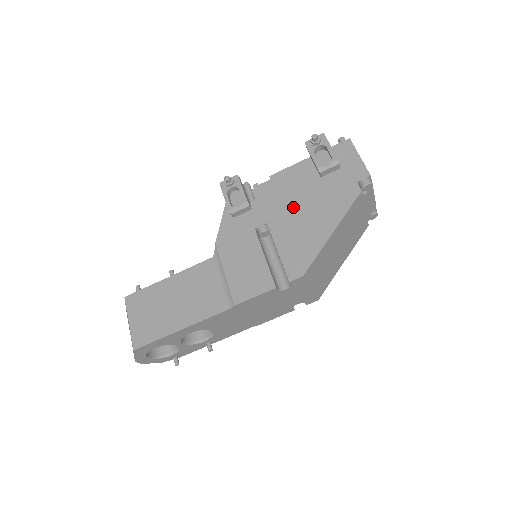
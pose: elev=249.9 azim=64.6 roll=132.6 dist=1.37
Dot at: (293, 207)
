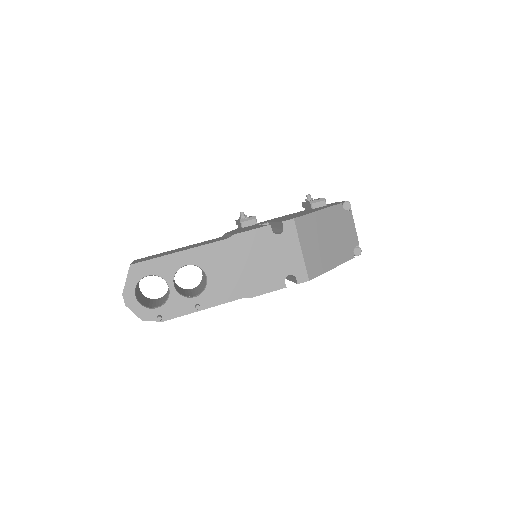
Dot at: occluded
